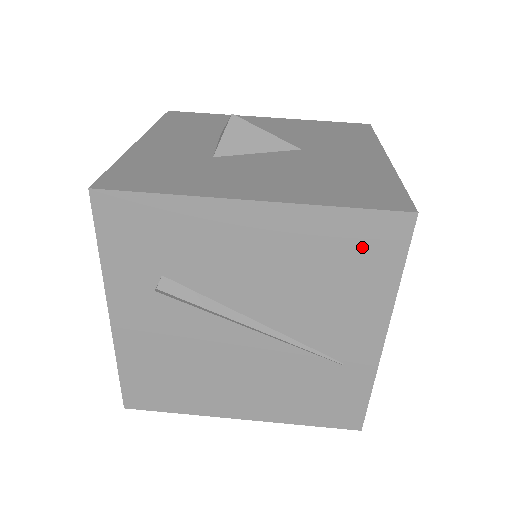
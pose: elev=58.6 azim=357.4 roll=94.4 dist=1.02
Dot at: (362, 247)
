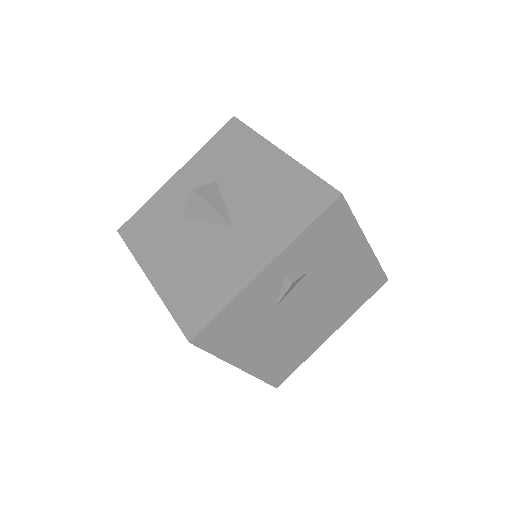
Dot at: occluded
